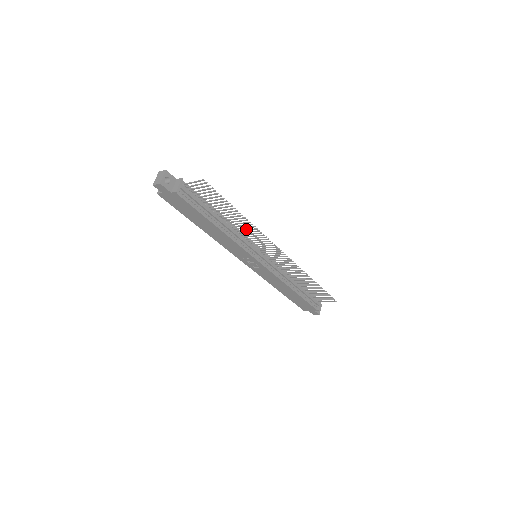
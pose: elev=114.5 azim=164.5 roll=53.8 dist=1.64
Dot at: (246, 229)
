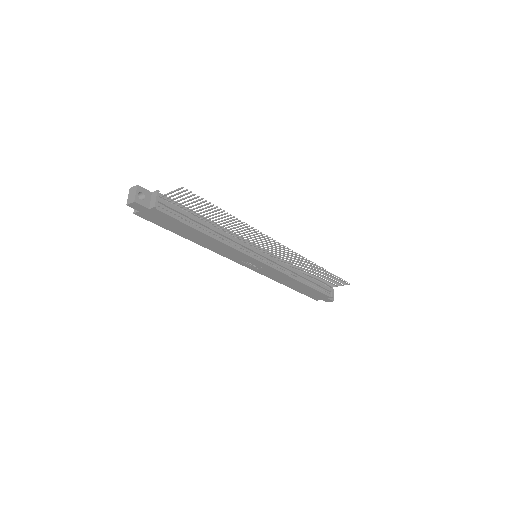
Dot at: occluded
